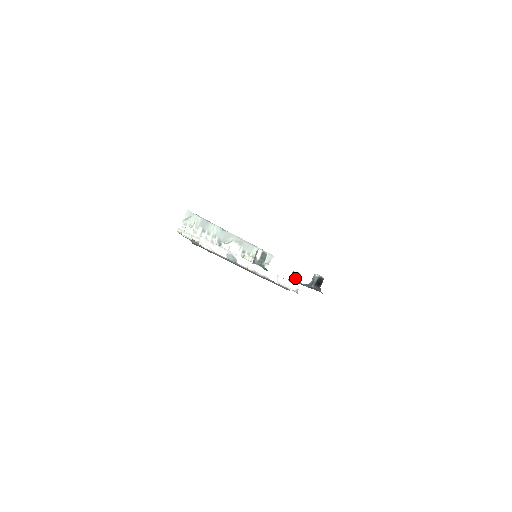
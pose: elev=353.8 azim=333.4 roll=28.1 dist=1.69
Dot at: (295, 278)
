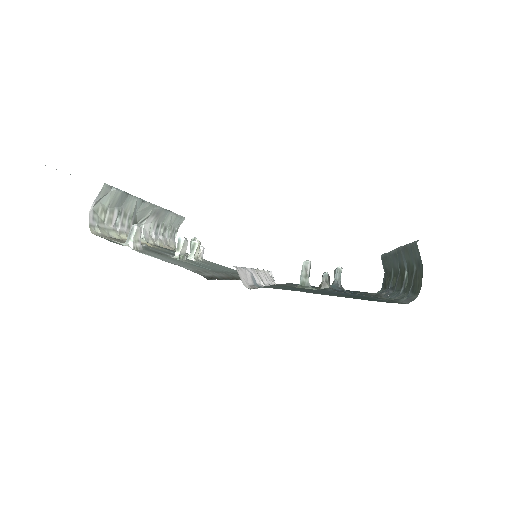
Dot at: (329, 283)
